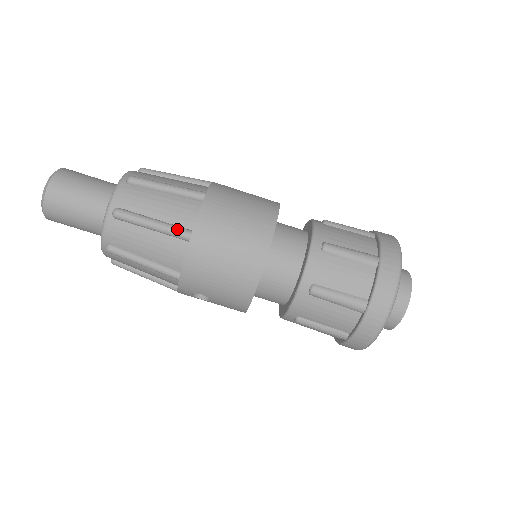
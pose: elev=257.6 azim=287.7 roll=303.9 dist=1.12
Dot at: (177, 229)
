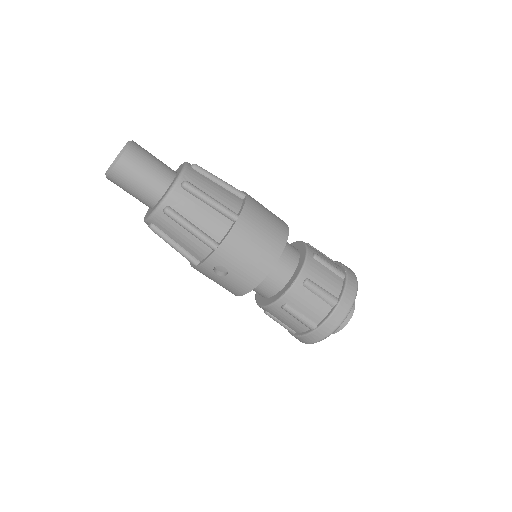
Dot at: (229, 209)
